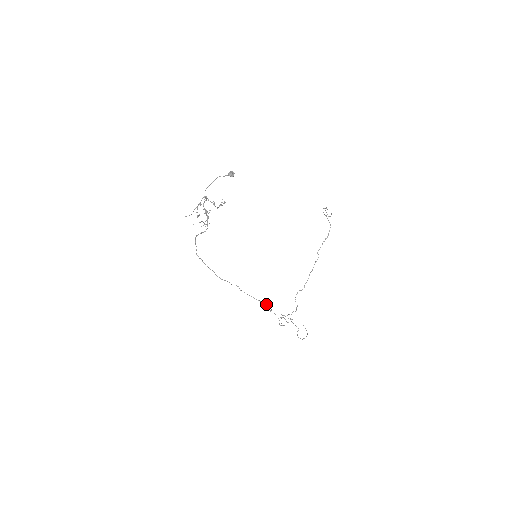
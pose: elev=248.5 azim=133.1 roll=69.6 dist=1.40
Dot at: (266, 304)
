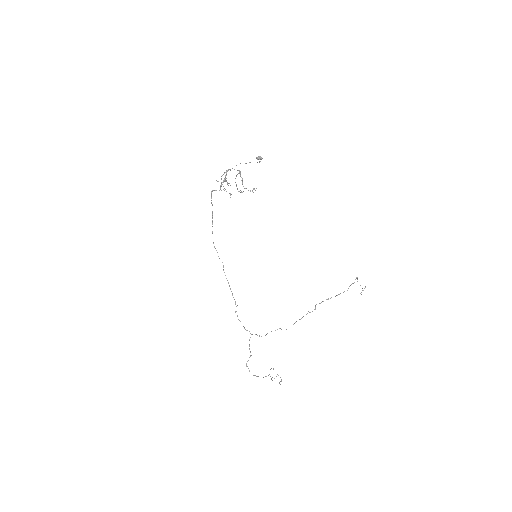
Dot at: occluded
